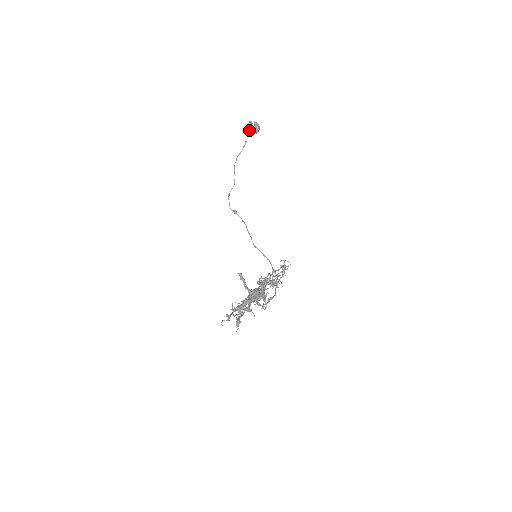
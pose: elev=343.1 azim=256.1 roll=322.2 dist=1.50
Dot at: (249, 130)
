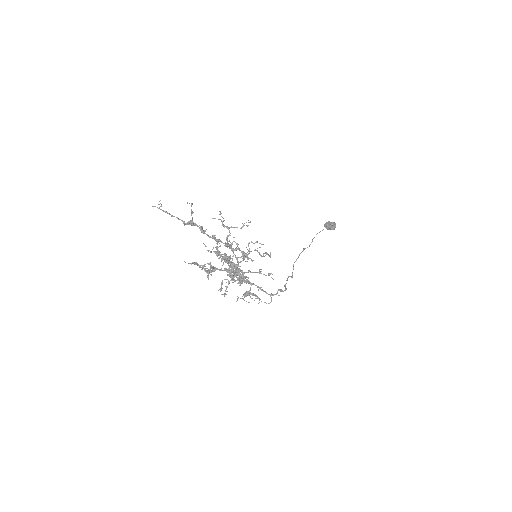
Dot at: (324, 224)
